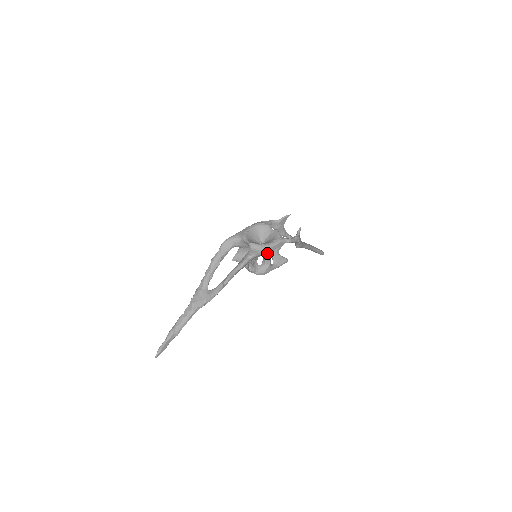
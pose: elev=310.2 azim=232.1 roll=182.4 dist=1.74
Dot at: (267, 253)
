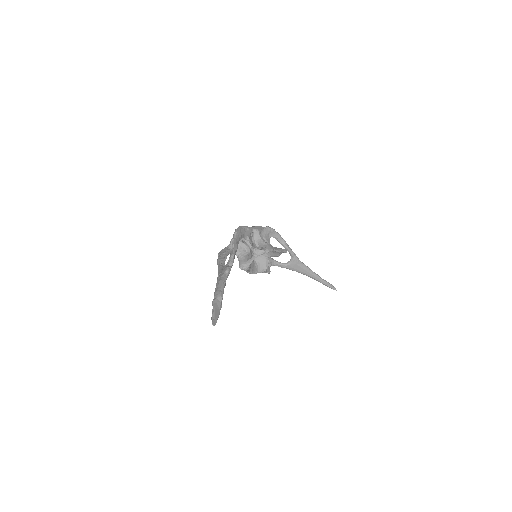
Dot at: (257, 235)
